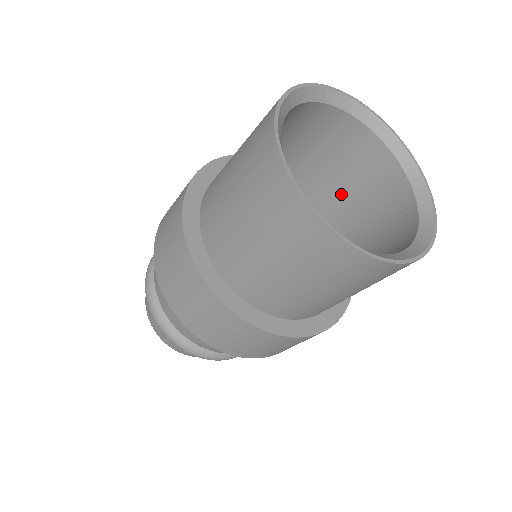
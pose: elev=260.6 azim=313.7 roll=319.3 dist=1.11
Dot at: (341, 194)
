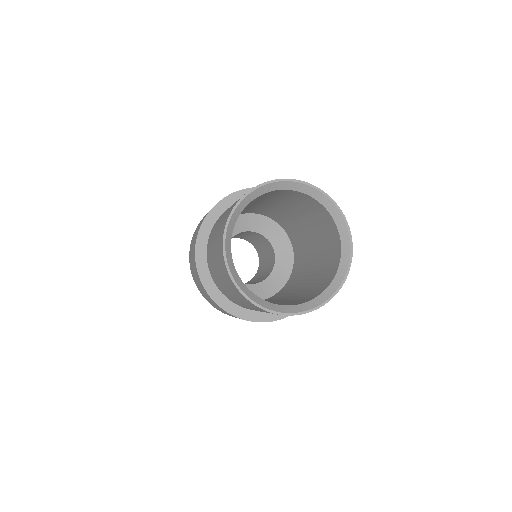
Dot at: (318, 264)
